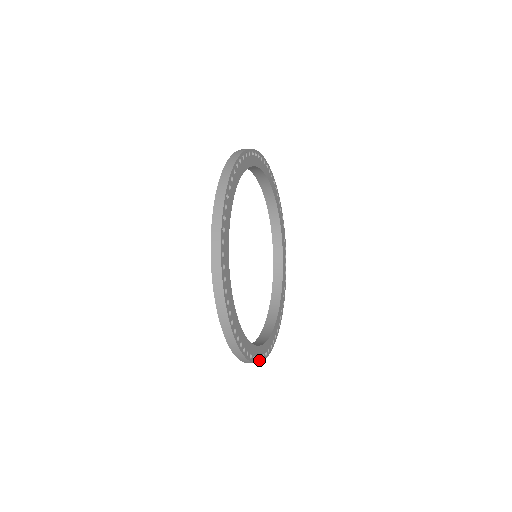
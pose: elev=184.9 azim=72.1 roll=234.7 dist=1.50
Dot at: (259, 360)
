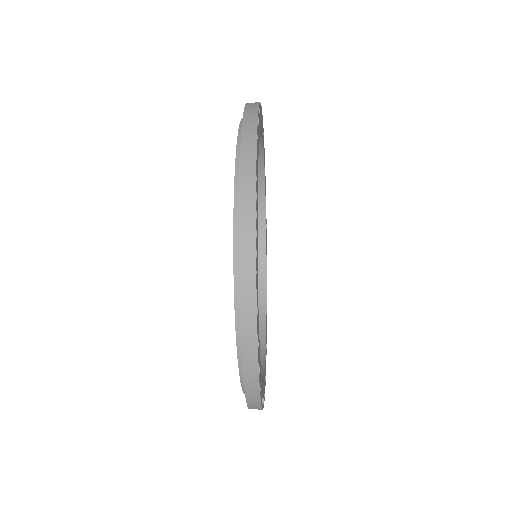
Dot at: (263, 402)
